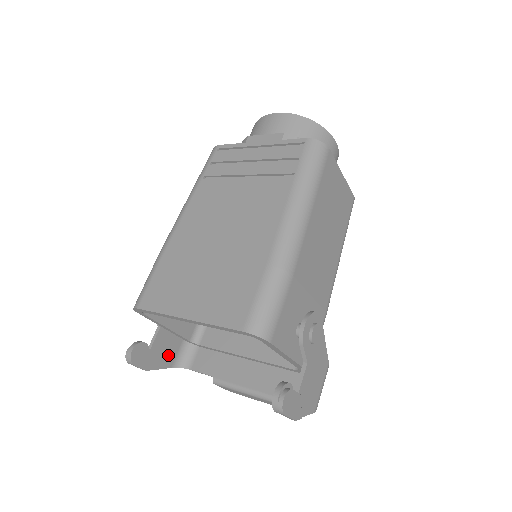
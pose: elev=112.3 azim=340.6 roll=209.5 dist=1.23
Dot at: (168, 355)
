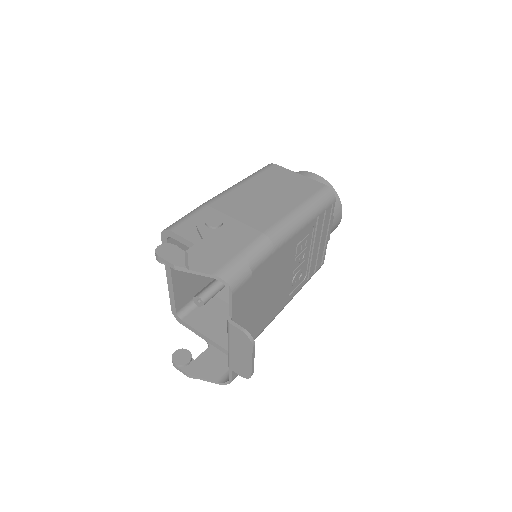
Dot at: (215, 370)
